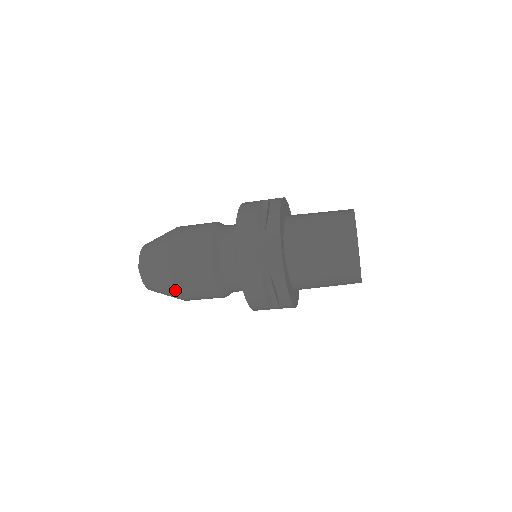
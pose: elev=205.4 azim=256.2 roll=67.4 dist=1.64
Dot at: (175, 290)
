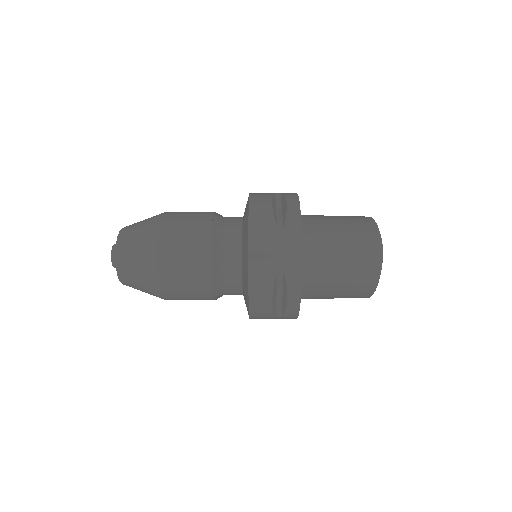
Dot at: (160, 285)
